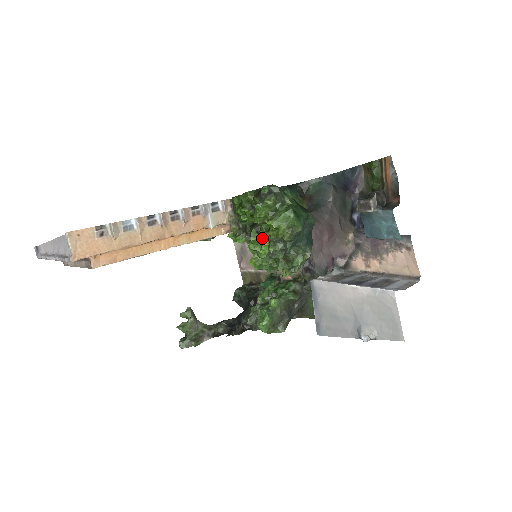
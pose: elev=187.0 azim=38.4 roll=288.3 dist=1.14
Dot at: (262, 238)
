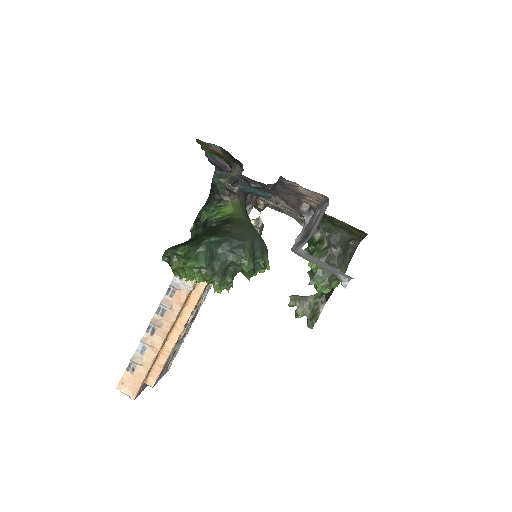
Dot at: occluded
